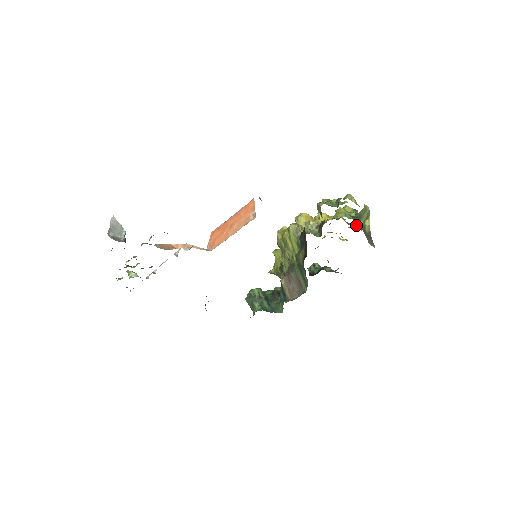
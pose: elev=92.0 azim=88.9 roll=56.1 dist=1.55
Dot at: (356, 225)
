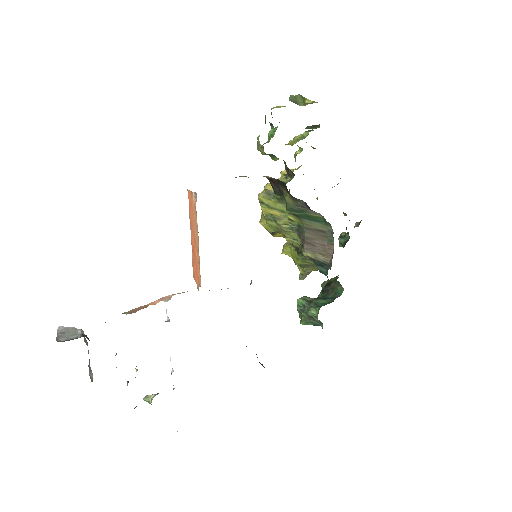
Dot at: occluded
